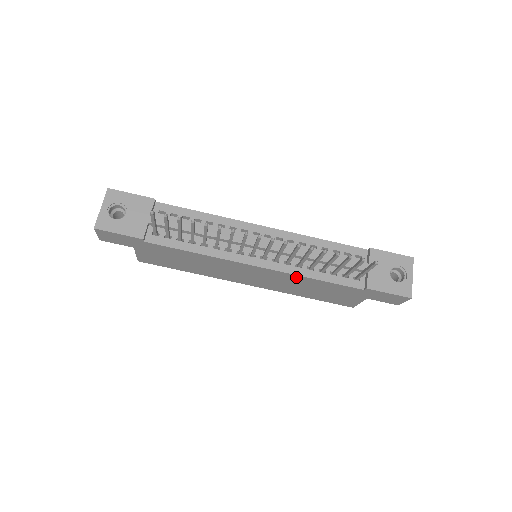
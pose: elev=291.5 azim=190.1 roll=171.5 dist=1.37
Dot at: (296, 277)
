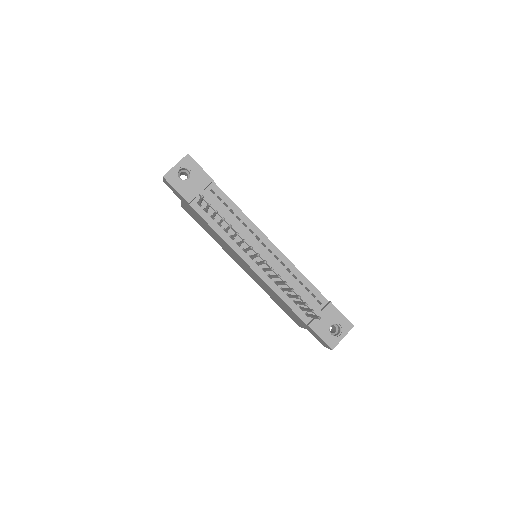
Dot at: (270, 288)
